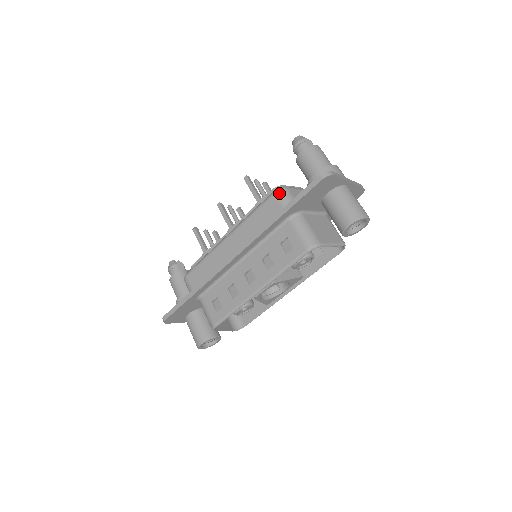
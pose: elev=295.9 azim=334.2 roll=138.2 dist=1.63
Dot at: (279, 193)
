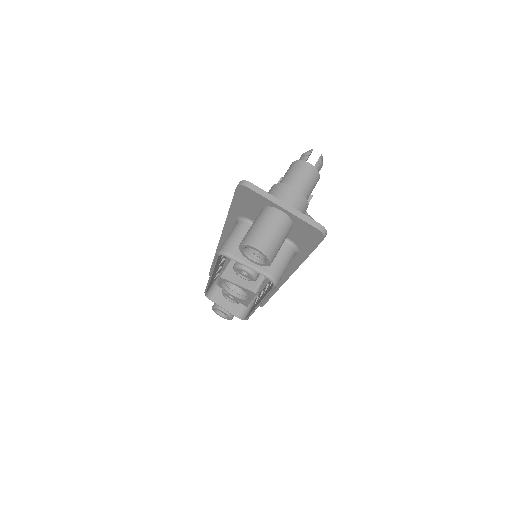
Dot at: occluded
